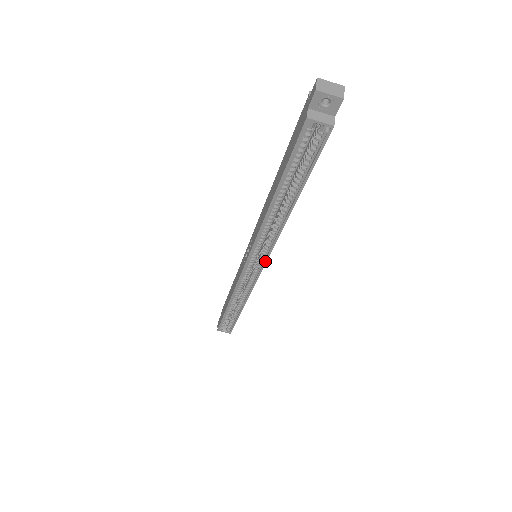
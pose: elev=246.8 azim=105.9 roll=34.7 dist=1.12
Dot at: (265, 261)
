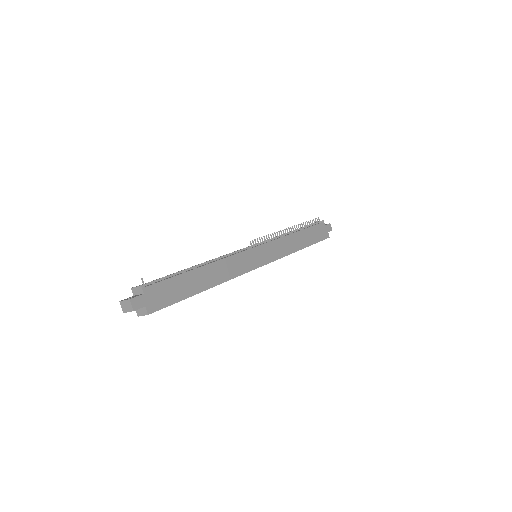
Dot at: occluded
